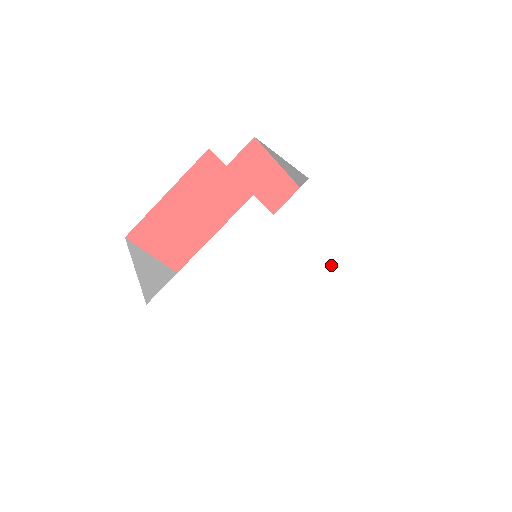
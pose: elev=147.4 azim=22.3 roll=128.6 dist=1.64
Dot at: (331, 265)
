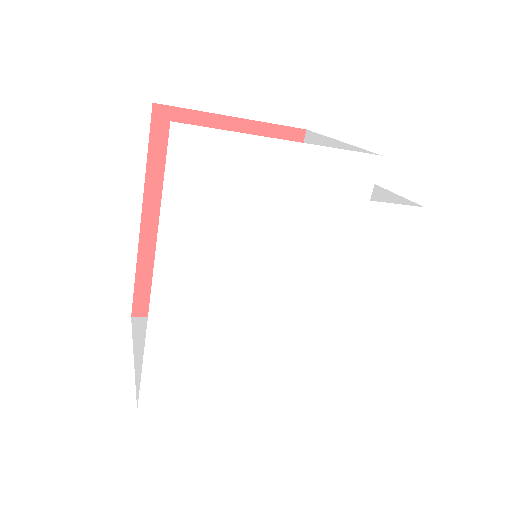
Dot at: (339, 328)
